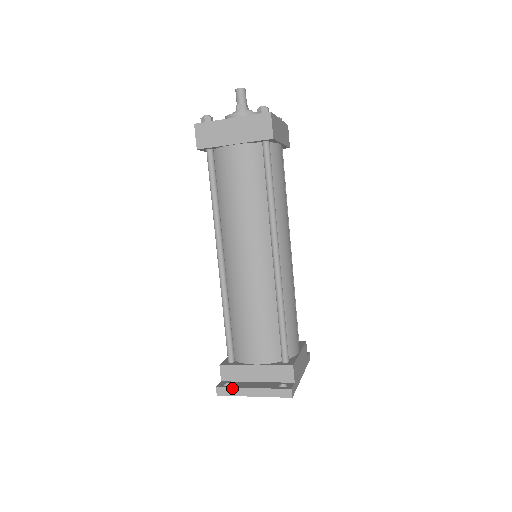
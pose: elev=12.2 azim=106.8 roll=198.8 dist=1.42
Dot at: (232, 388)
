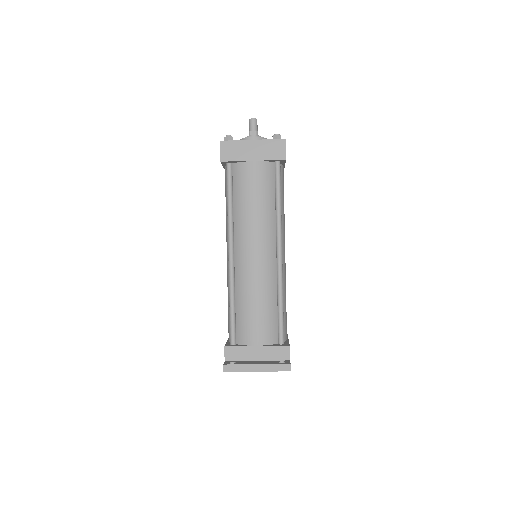
Dot at: (238, 365)
